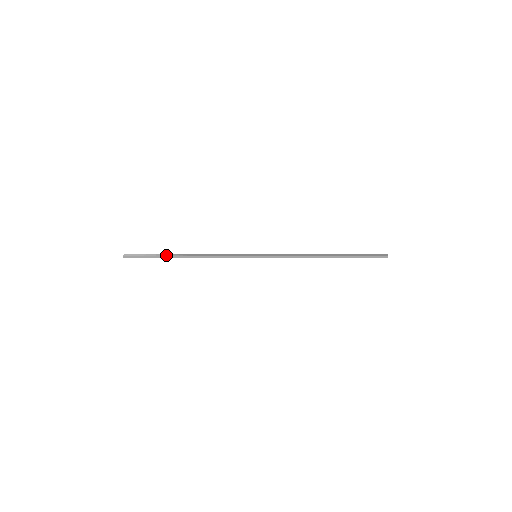
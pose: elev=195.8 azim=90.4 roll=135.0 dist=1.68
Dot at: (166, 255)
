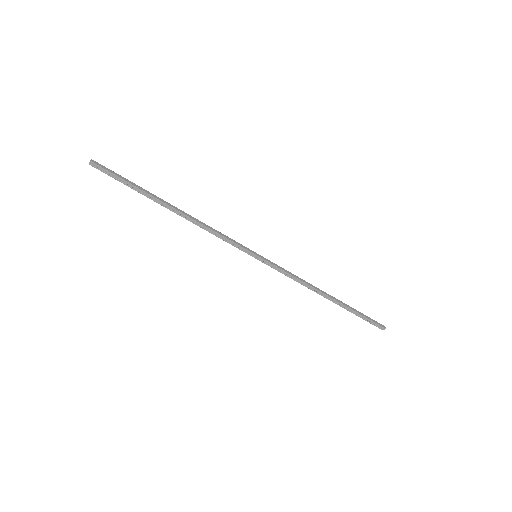
Dot at: occluded
